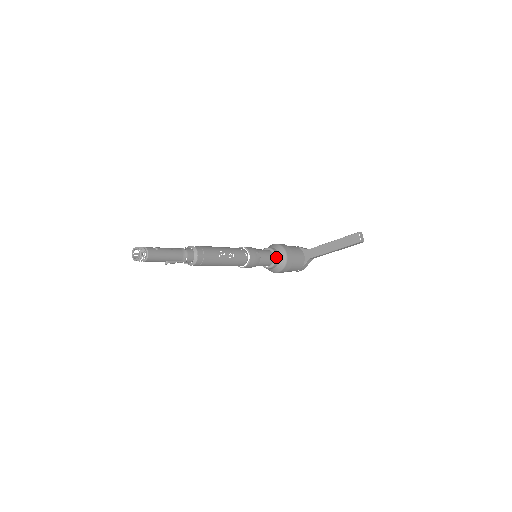
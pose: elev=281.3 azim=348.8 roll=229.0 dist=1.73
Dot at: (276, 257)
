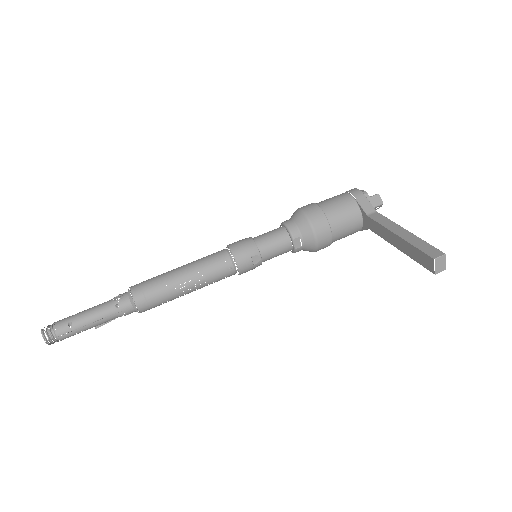
Dot at: (296, 246)
